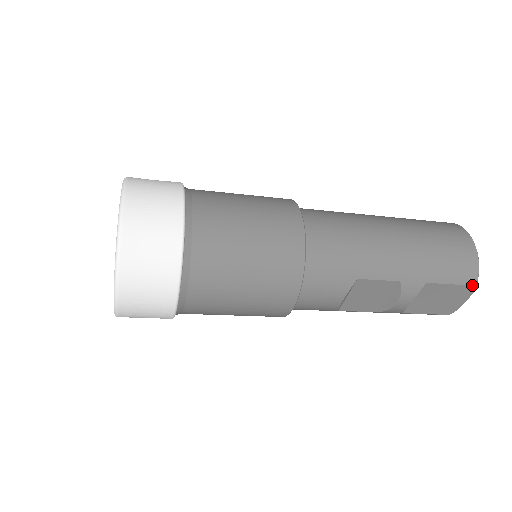
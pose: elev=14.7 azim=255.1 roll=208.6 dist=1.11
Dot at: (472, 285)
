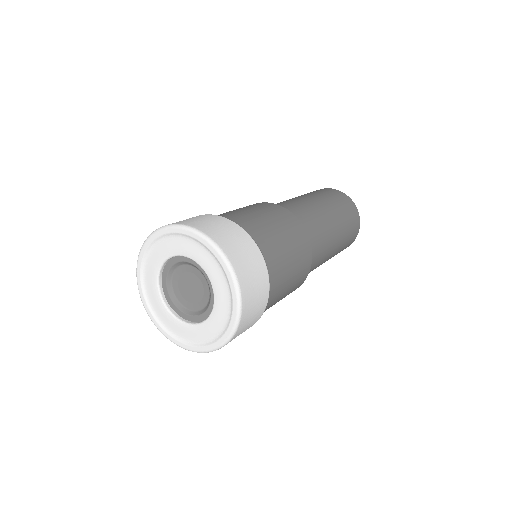
Dot at: occluded
